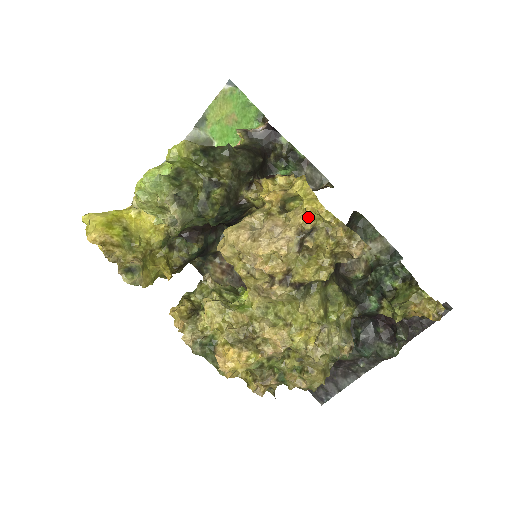
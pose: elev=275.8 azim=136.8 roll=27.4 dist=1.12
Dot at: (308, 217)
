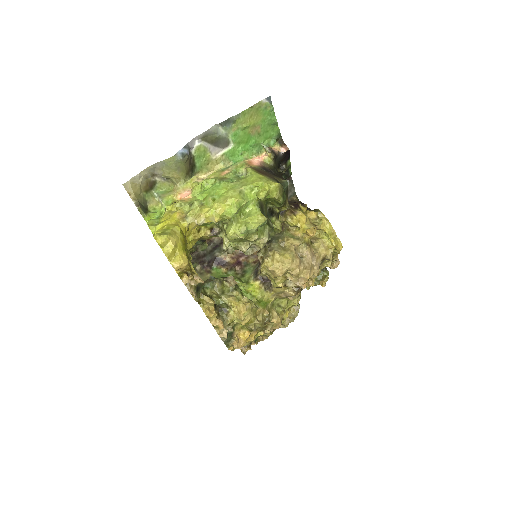
Dot at: occluded
